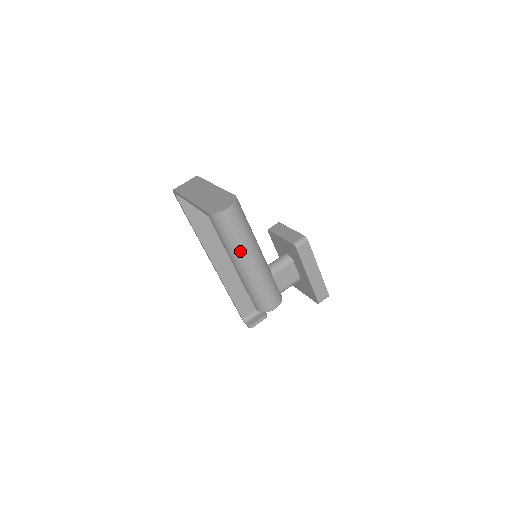
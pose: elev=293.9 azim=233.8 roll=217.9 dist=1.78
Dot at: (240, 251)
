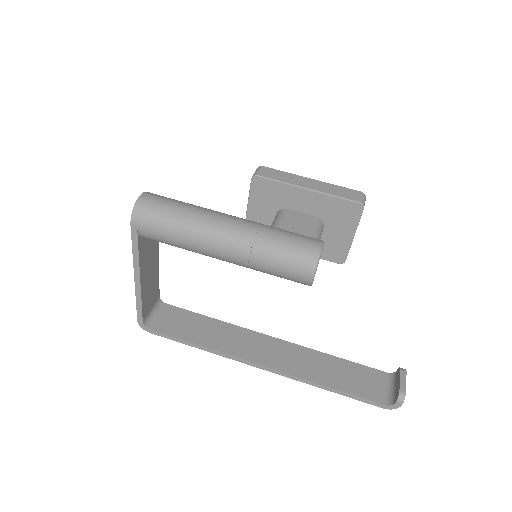
Dot at: (199, 221)
